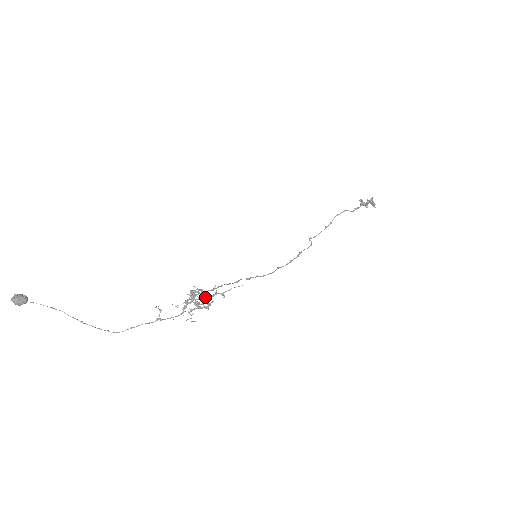
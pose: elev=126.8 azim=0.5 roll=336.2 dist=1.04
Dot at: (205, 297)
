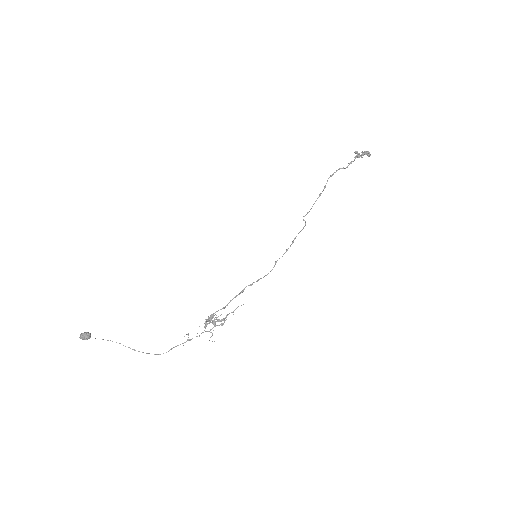
Dot at: occluded
